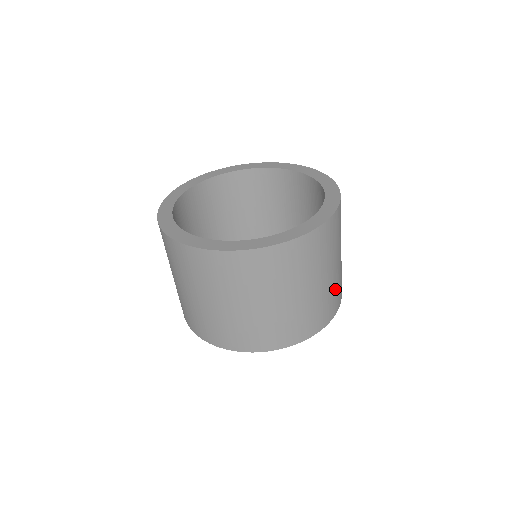
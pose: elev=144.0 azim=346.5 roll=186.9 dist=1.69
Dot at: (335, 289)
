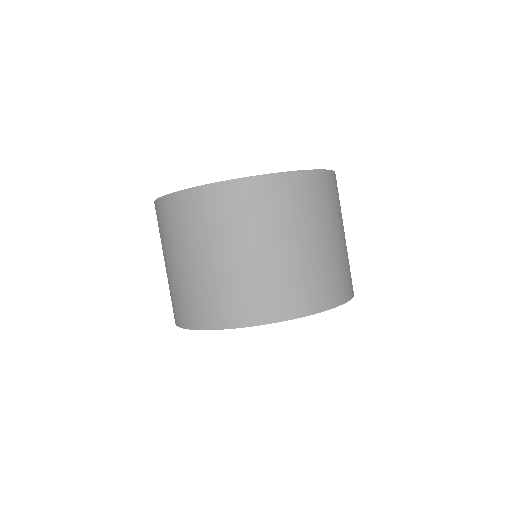
Dot at: (323, 271)
